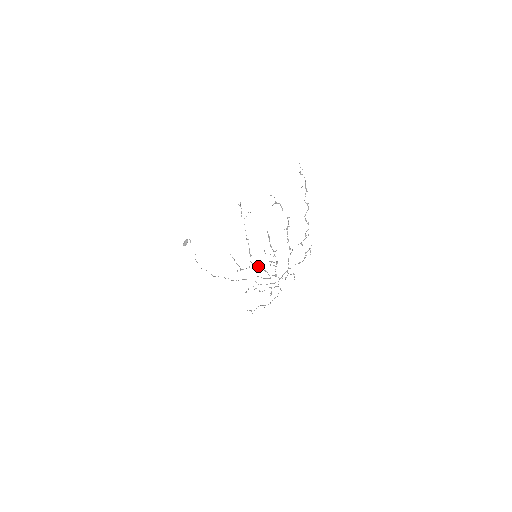
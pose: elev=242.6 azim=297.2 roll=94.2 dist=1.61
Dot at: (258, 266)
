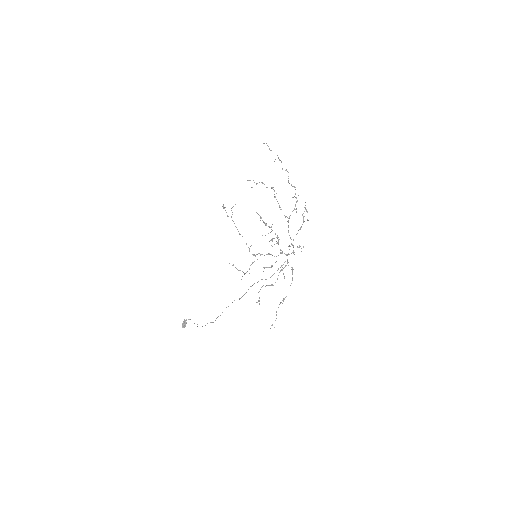
Dot at: (260, 254)
